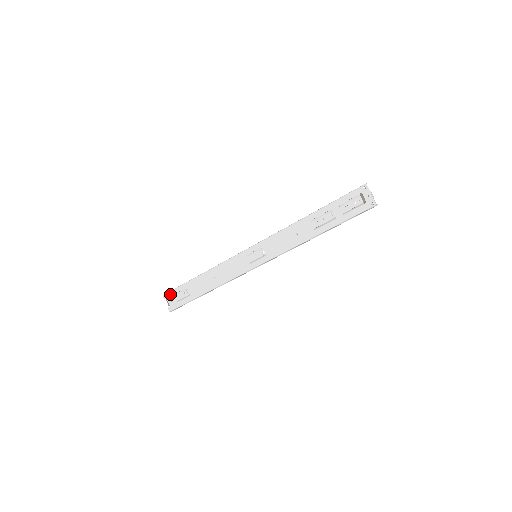
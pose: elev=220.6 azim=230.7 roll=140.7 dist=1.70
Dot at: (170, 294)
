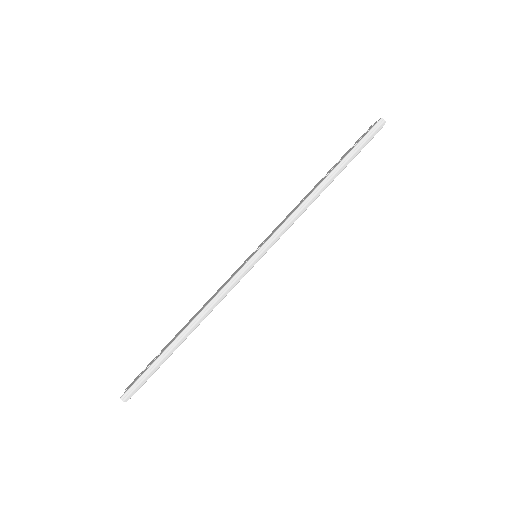
Dot at: occluded
